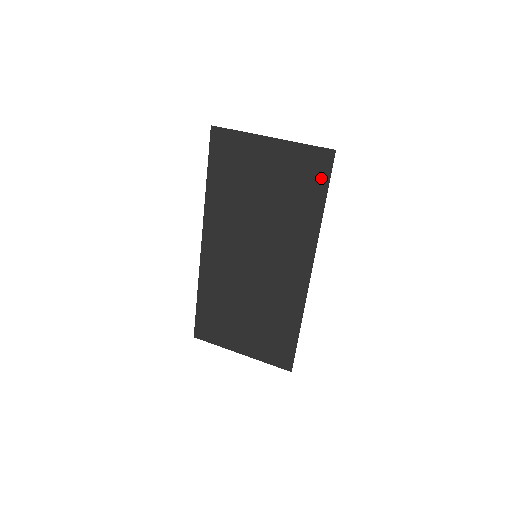
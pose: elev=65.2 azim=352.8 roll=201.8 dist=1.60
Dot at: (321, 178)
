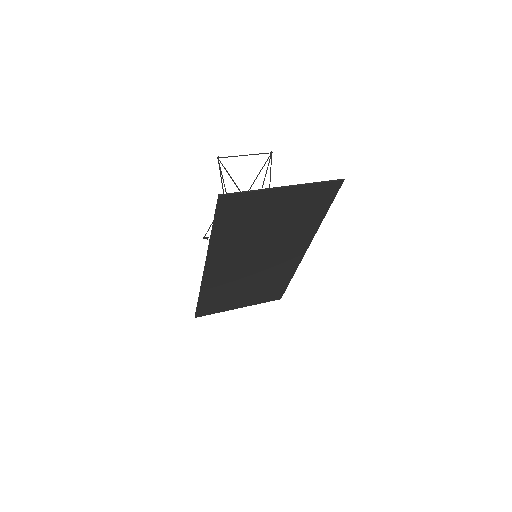
Dot at: (328, 199)
